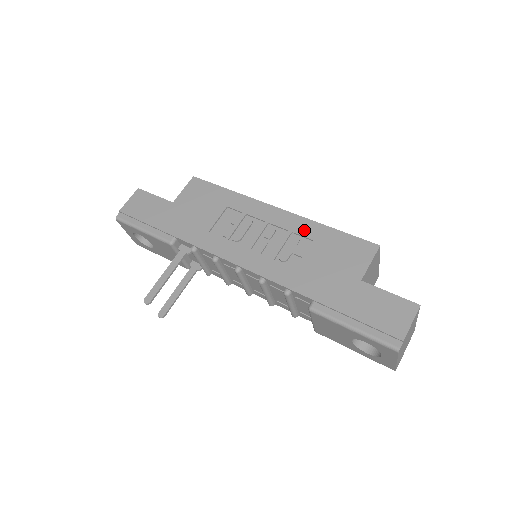
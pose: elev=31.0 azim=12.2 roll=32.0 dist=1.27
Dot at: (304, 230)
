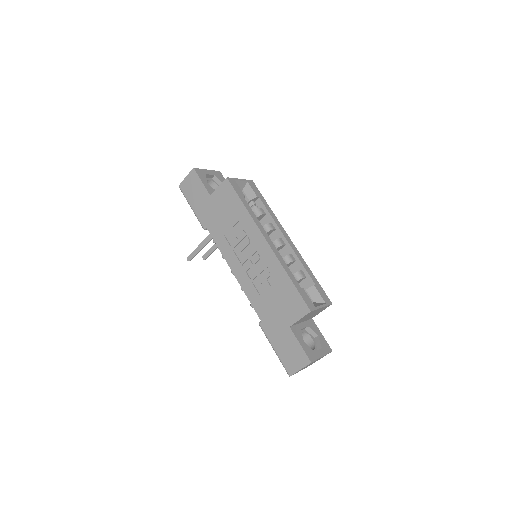
Dot at: (275, 270)
